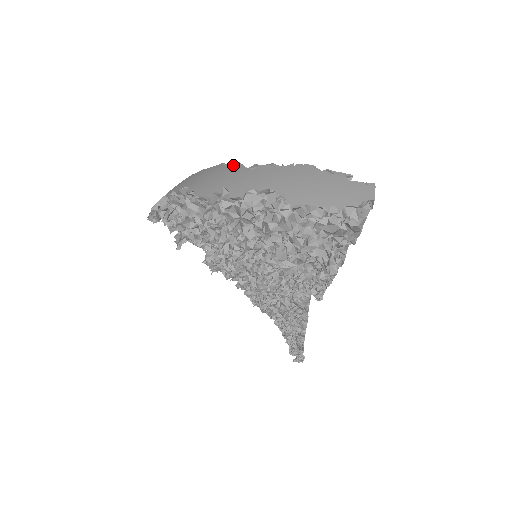
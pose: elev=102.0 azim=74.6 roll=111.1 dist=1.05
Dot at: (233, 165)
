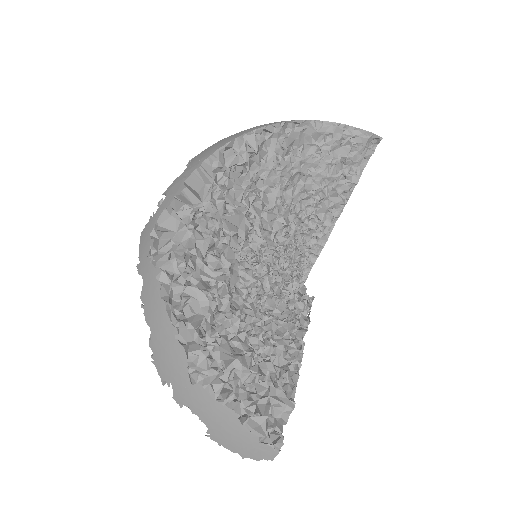
Dot at: (181, 355)
